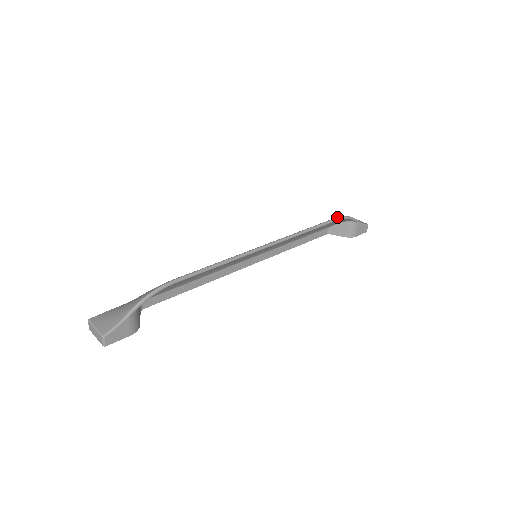
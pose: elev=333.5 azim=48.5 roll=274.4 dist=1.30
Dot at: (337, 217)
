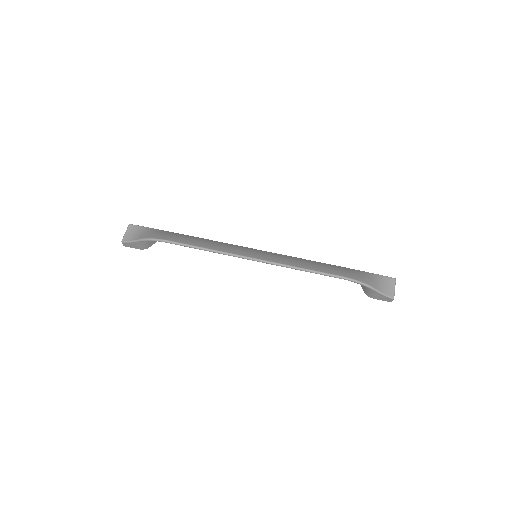
Dot at: (345, 277)
